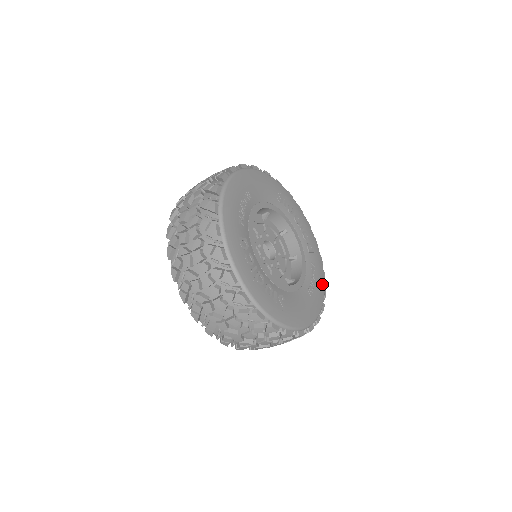
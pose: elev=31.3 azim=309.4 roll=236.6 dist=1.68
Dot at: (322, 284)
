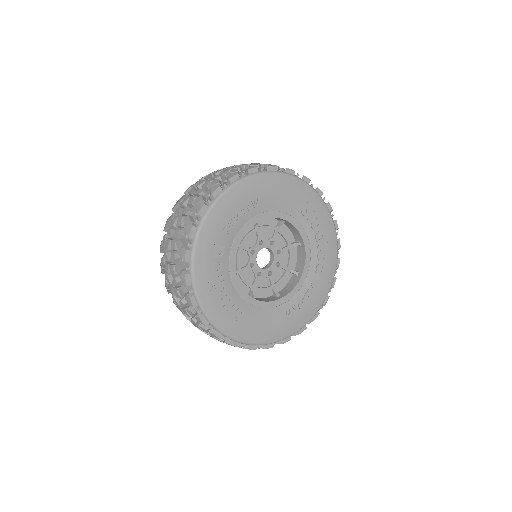
Dot at: (314, 308)
